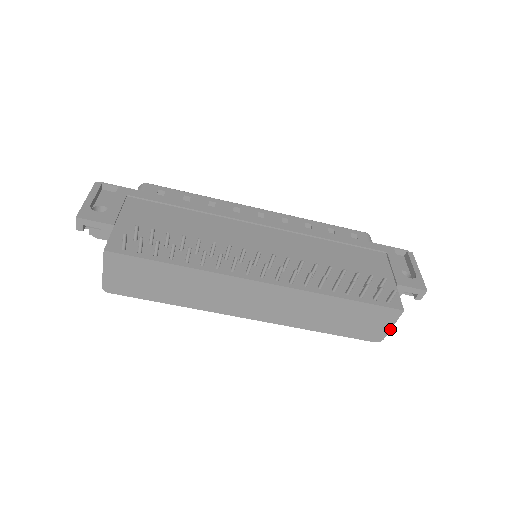
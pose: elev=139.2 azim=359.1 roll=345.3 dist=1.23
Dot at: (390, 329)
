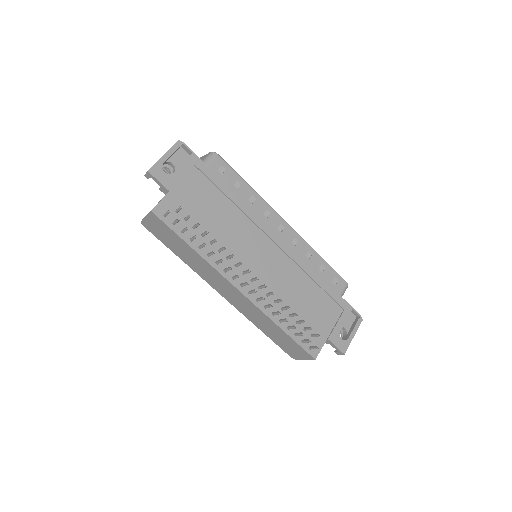
Dot at: (303, 359)
